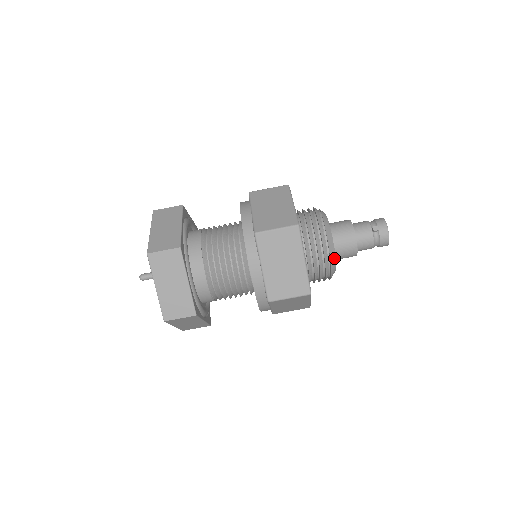
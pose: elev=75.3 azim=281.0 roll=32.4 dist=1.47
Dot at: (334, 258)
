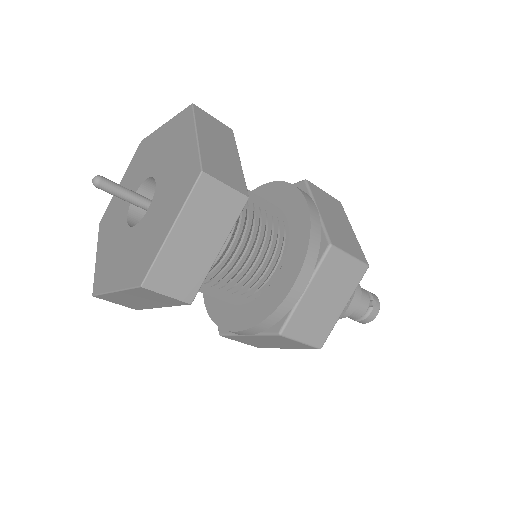
Dot at: occluded
